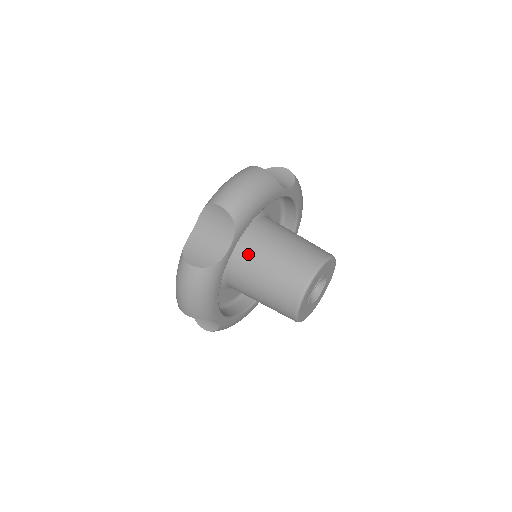
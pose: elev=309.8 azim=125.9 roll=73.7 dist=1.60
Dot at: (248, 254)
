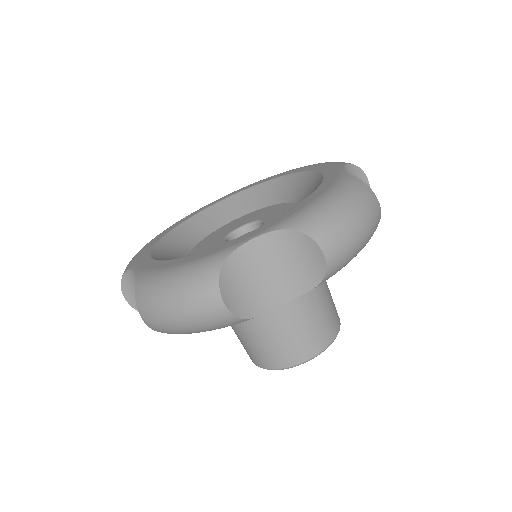
Dot at: occluded
